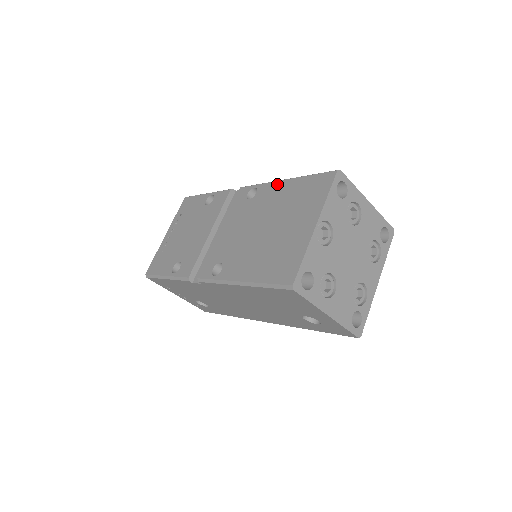
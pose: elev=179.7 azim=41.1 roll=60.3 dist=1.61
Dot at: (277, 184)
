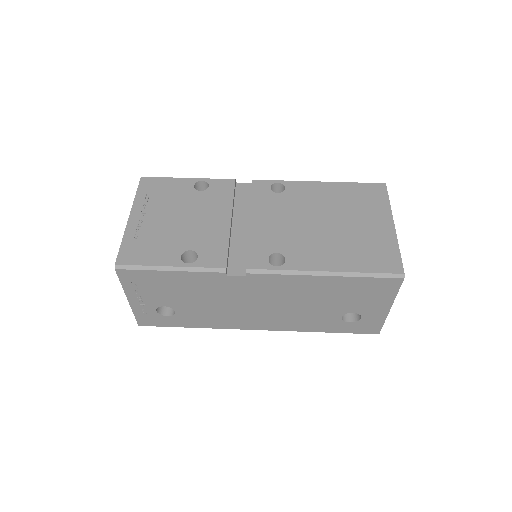
Dot at: (313, 184)
